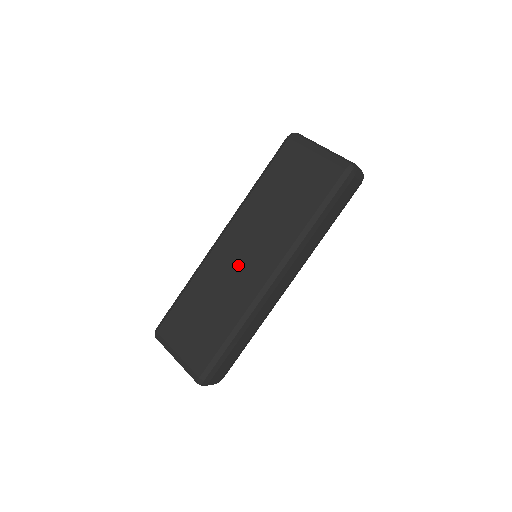
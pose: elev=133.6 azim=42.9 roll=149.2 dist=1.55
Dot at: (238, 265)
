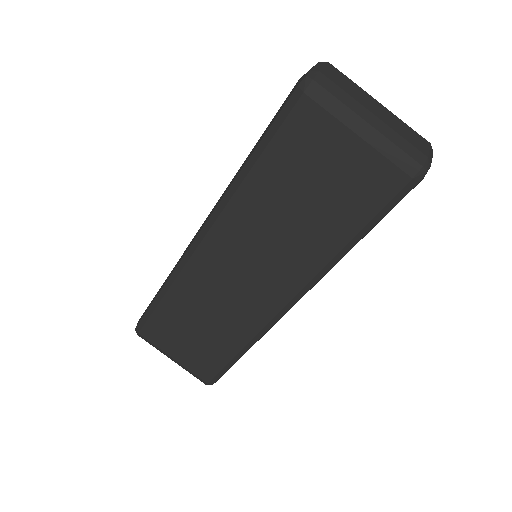
Dot at: (236, 283)
